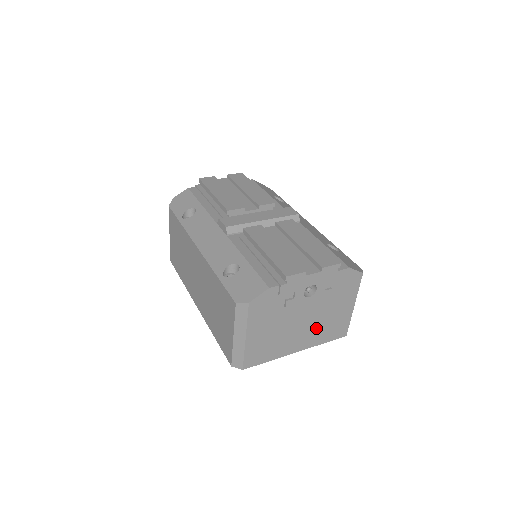
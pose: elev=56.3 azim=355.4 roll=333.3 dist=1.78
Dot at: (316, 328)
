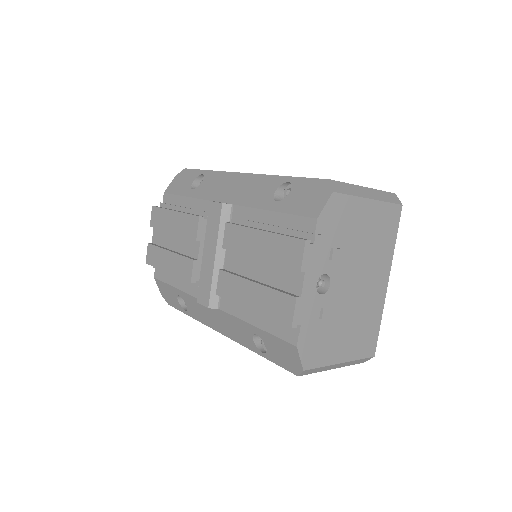
Dot at: (372, 259)
